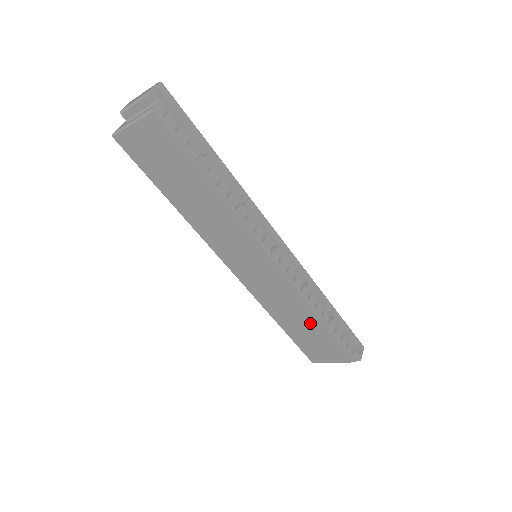
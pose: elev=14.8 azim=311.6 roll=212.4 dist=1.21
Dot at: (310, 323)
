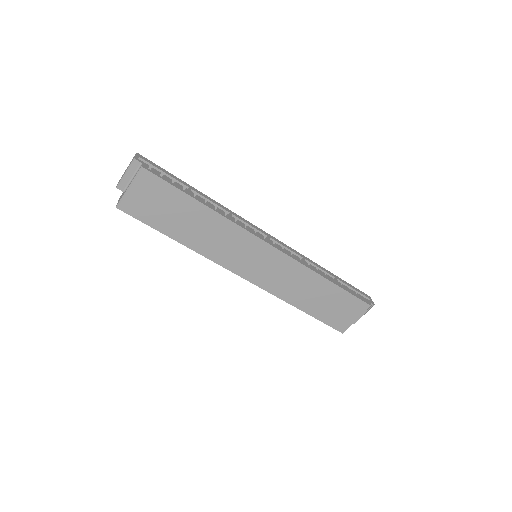
Dot at: (322, 289)
